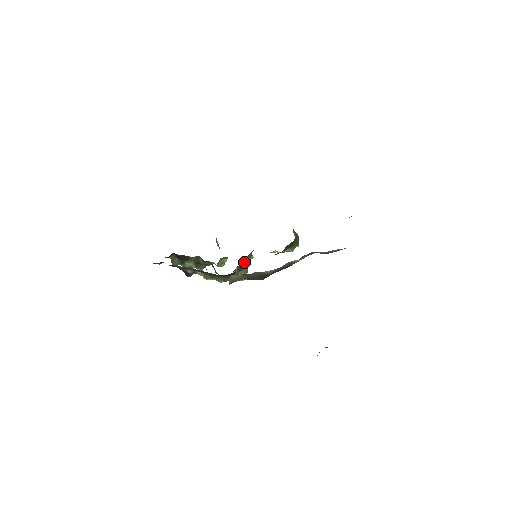
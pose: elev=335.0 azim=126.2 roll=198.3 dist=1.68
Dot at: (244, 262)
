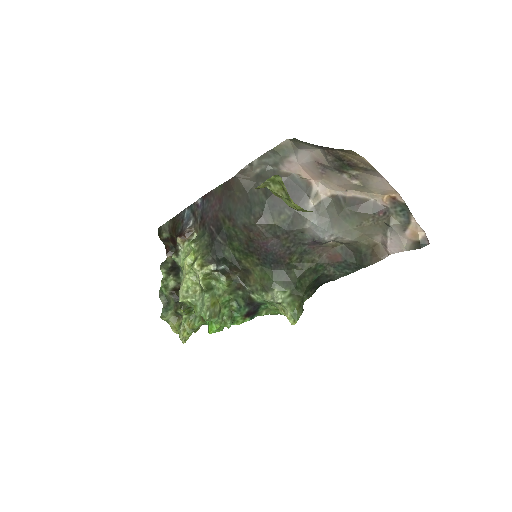
Dot at: (233, 273)
